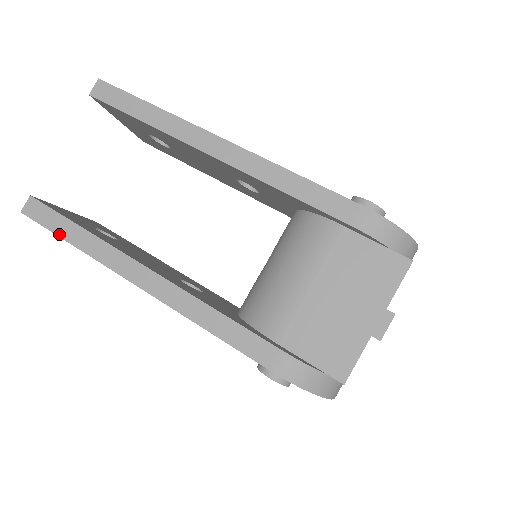
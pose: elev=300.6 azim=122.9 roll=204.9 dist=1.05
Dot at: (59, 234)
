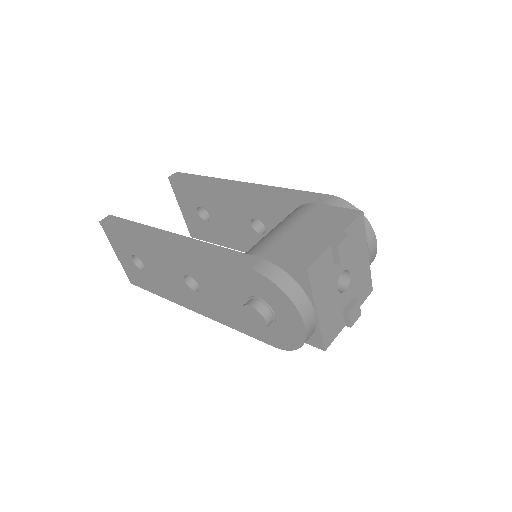
Dot at: (120, 227)
